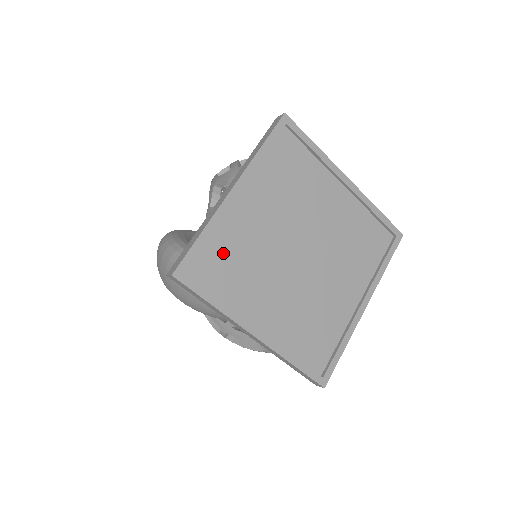
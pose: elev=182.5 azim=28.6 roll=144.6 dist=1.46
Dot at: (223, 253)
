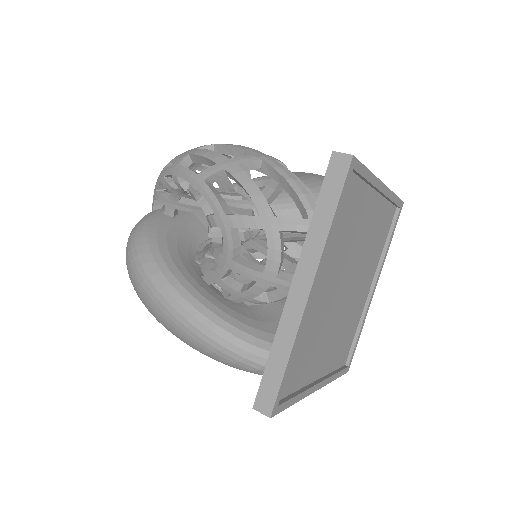
Dot at: (299, 353)
